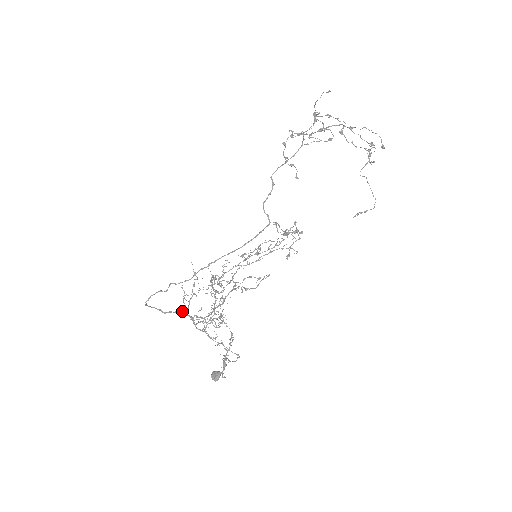
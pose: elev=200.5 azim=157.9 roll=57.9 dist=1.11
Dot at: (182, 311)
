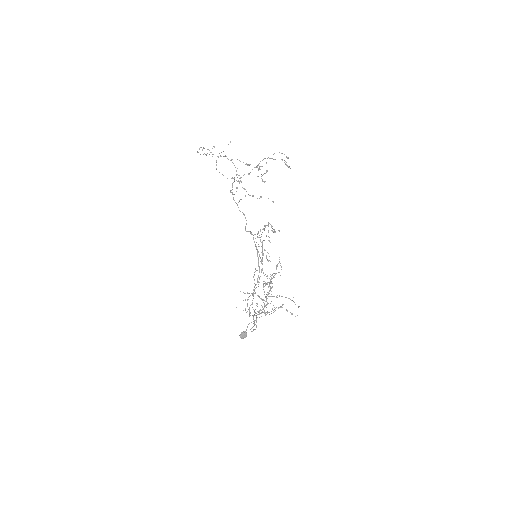
Dot at: occluded
